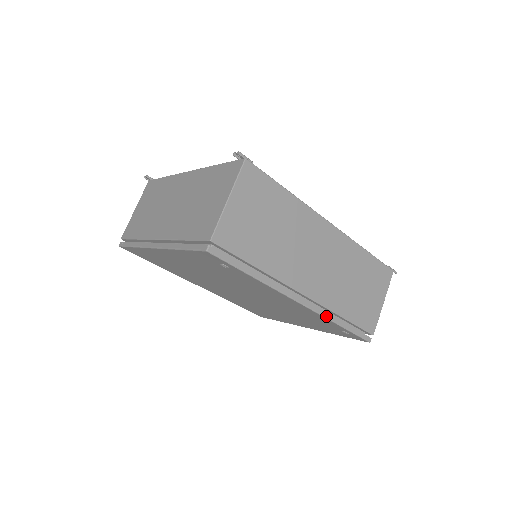
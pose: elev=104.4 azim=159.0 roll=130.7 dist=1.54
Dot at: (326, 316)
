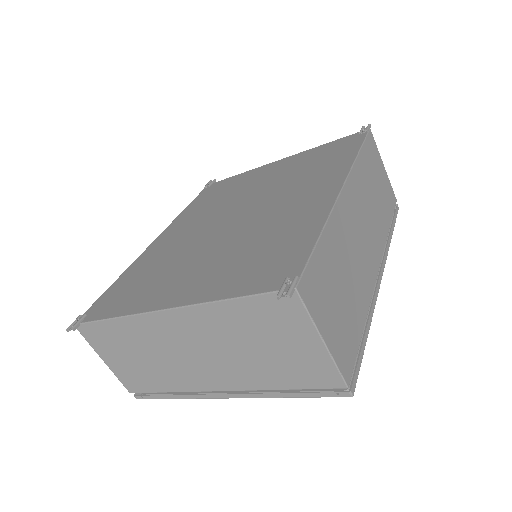
Dot at: (387, 252)
